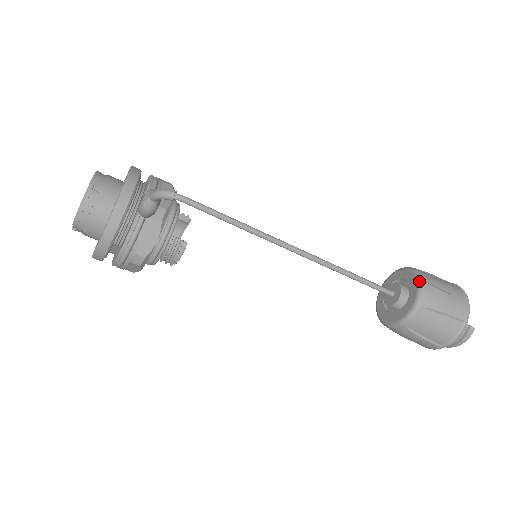
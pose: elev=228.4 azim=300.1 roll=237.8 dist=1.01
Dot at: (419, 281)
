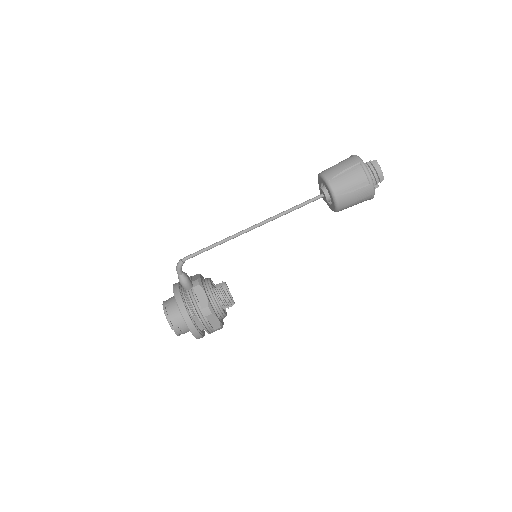
Dot at: (319, 175)
